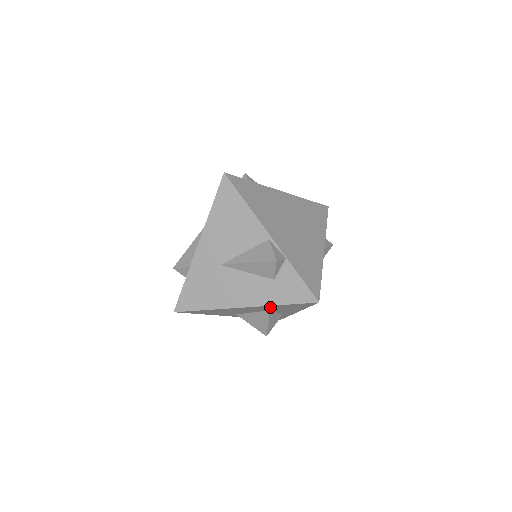
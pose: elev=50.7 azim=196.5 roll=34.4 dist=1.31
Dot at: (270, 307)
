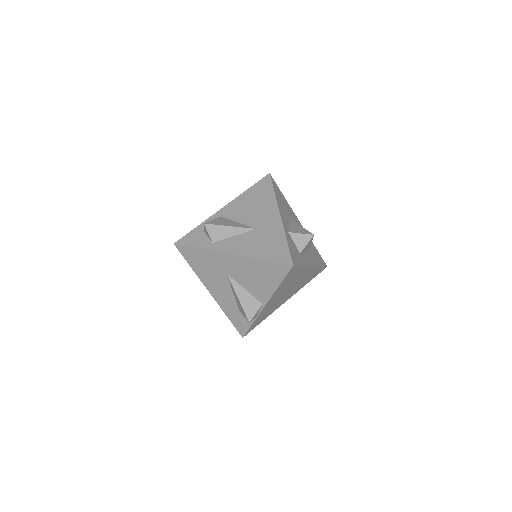
Dot at: occluded
